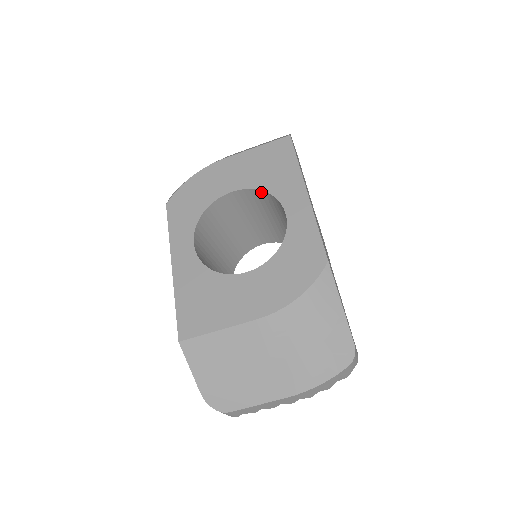
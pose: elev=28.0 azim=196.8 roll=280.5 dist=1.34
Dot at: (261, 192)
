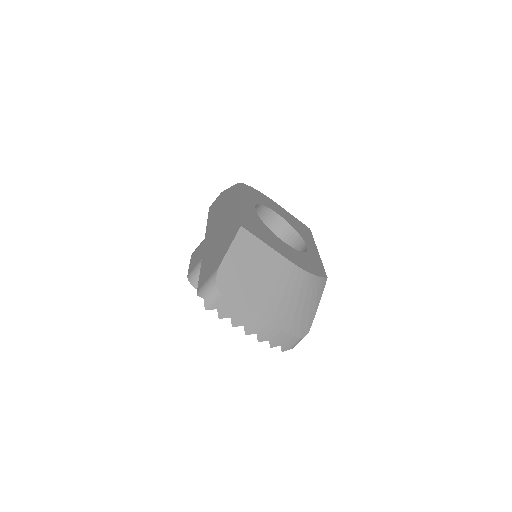
Dot at: (292, 230)
